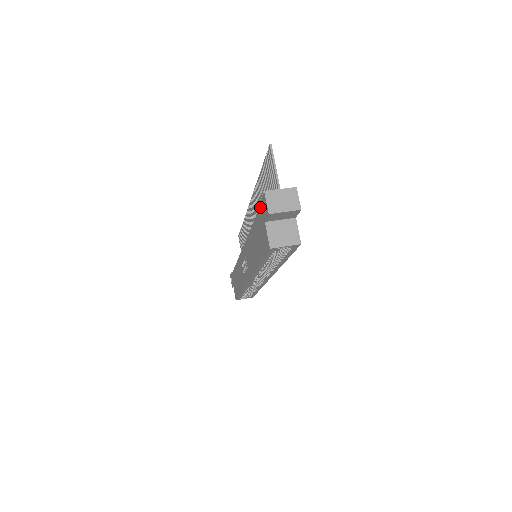
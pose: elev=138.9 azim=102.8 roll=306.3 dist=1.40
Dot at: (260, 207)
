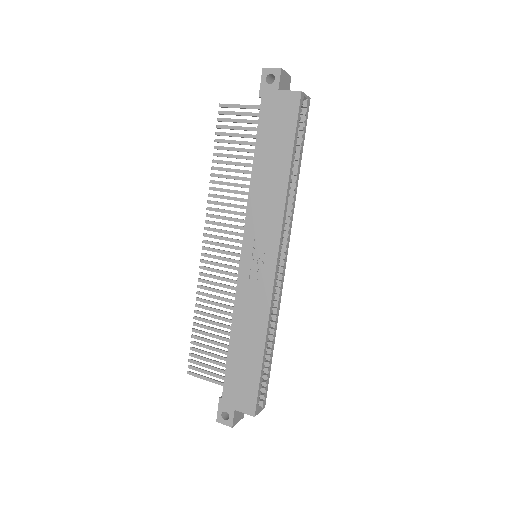
Dot at: (262, 96)
